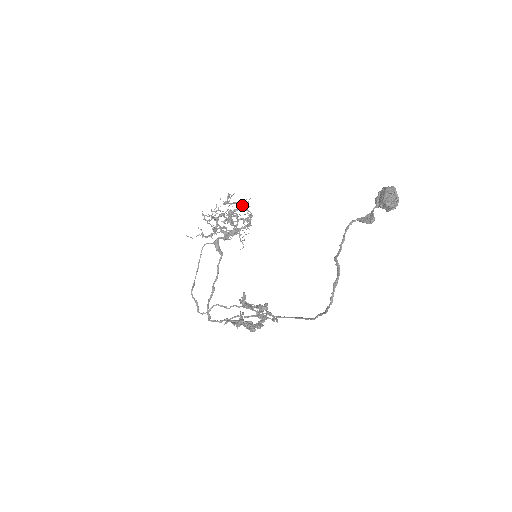
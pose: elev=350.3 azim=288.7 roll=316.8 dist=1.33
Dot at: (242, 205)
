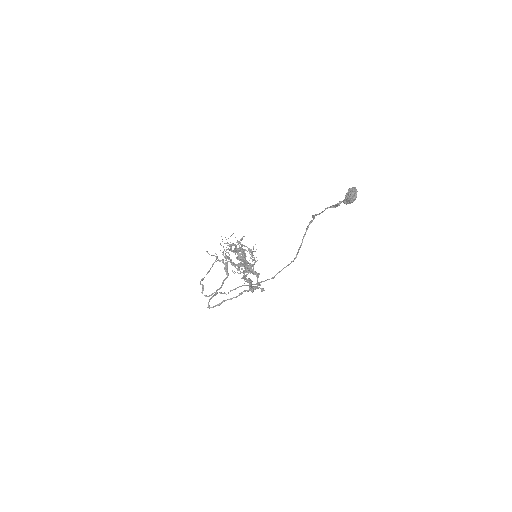
Dot at: (250, 250)
